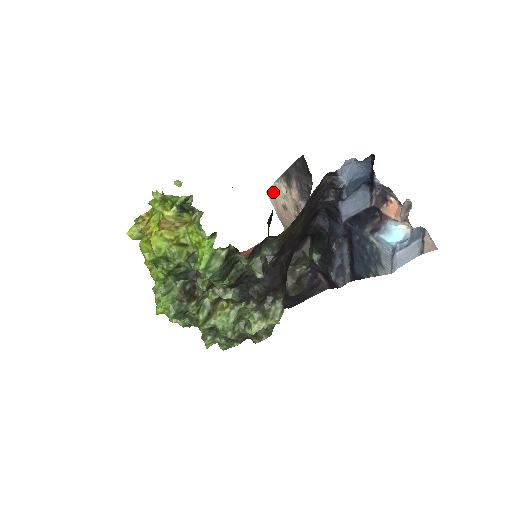
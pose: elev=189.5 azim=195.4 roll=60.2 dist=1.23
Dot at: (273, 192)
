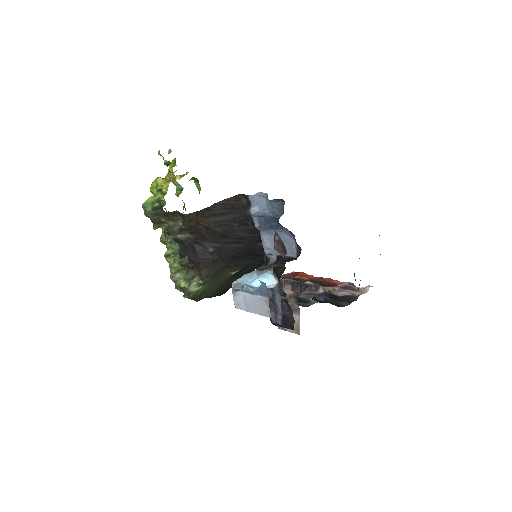
Dot at: occluded
